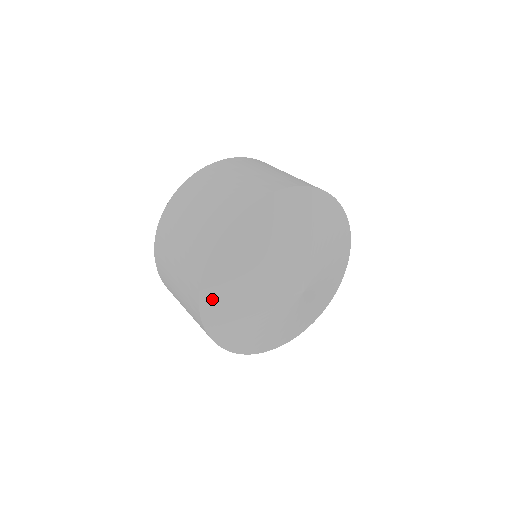
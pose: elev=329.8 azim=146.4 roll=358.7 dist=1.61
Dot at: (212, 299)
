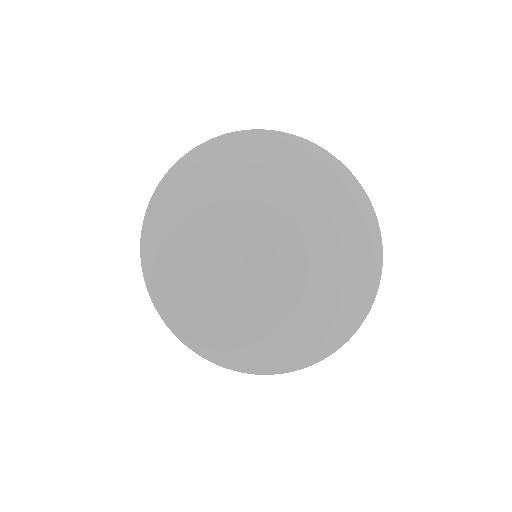
Dot at: (168, 199)
